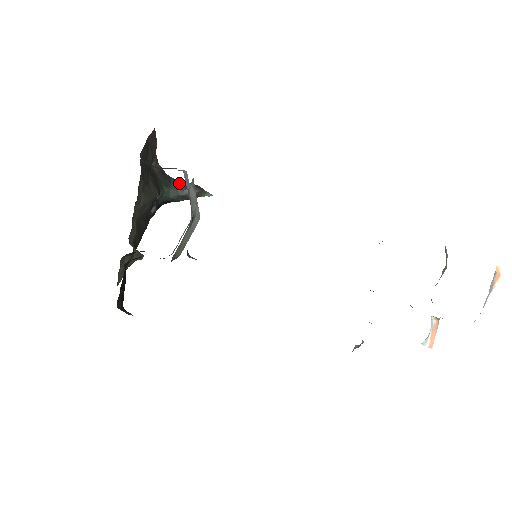
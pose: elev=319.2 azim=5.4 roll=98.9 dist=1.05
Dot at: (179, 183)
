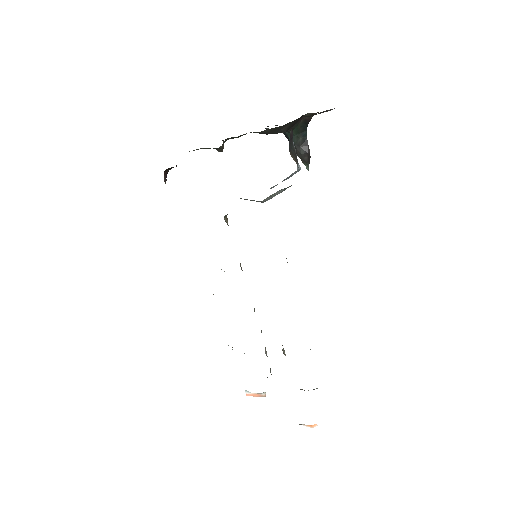
Dot at: (305, 139)
